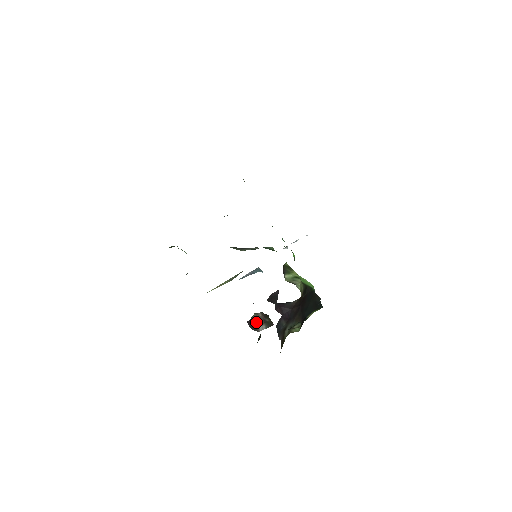
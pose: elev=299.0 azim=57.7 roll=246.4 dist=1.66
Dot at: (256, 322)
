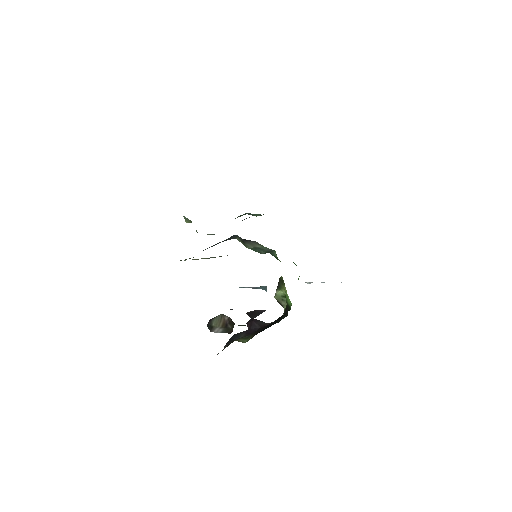
Dot at: (216, 322)
